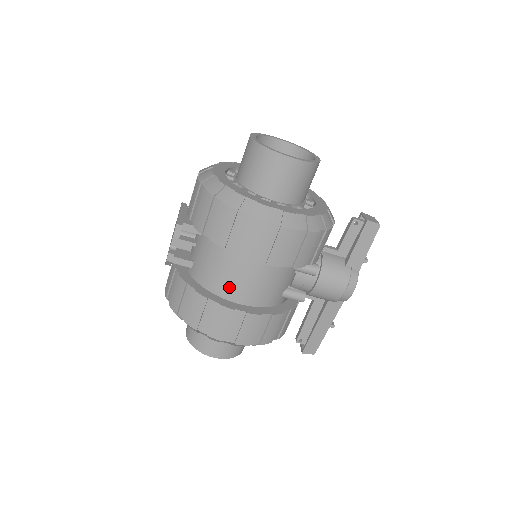
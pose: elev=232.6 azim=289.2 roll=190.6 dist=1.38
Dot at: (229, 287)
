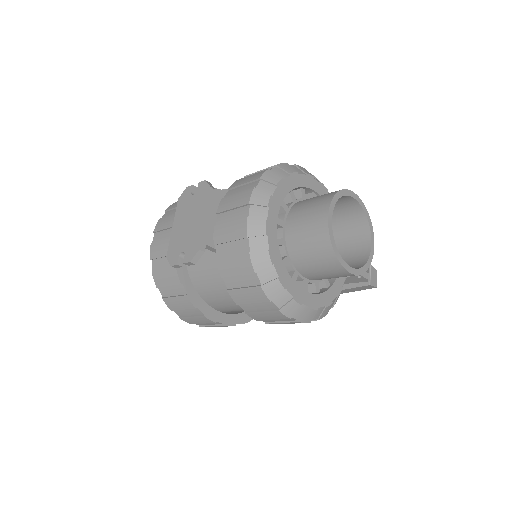
Dot at: (220, 303)
